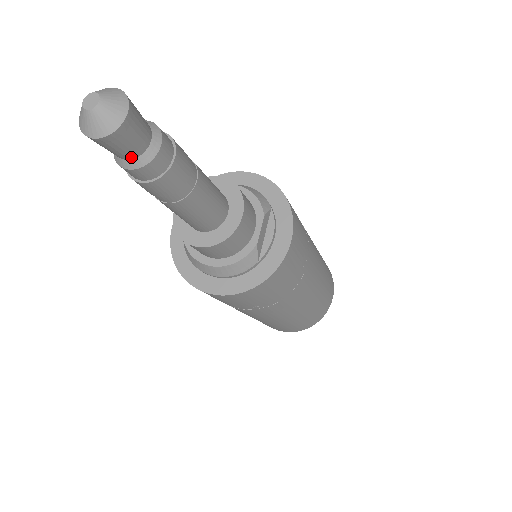
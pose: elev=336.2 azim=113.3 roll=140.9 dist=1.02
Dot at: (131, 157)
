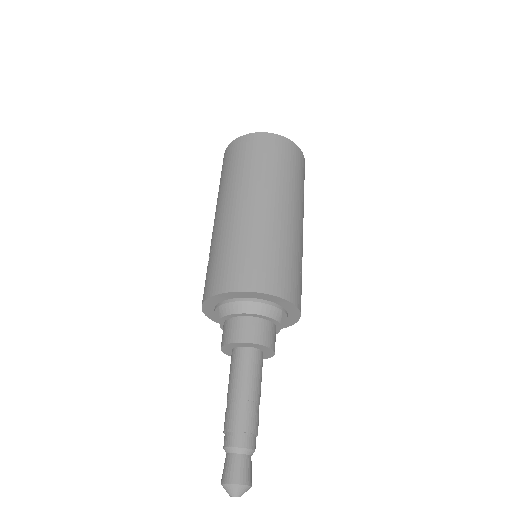
Dot at: occluded
